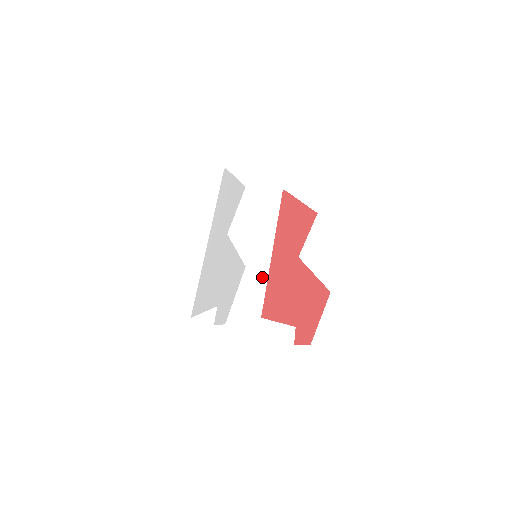
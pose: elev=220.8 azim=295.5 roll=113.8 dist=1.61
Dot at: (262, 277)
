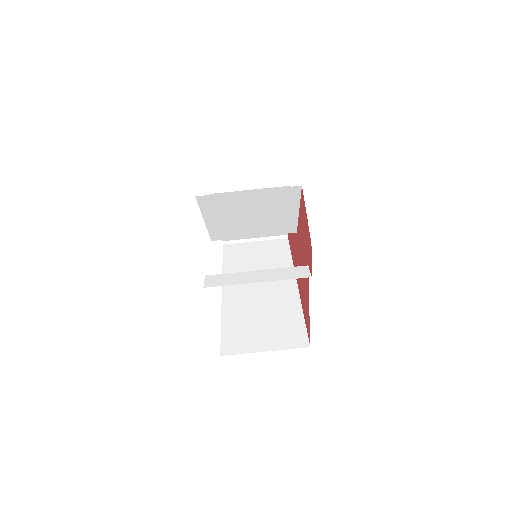
Dot at: (293, 299)
